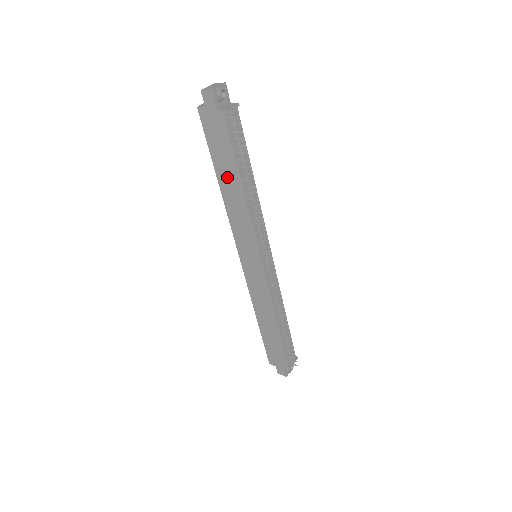
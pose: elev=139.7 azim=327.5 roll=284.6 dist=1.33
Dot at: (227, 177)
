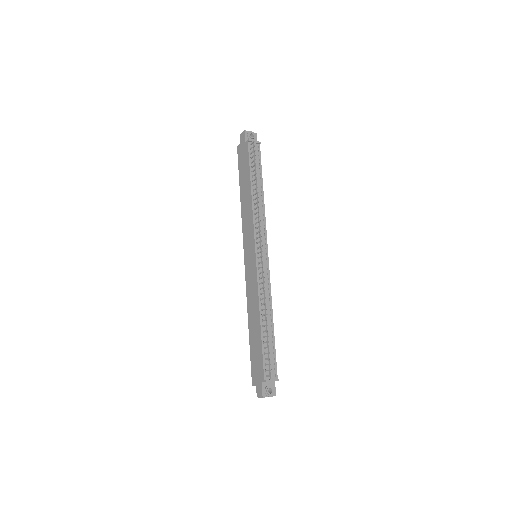
Dot at: (245, 187)
